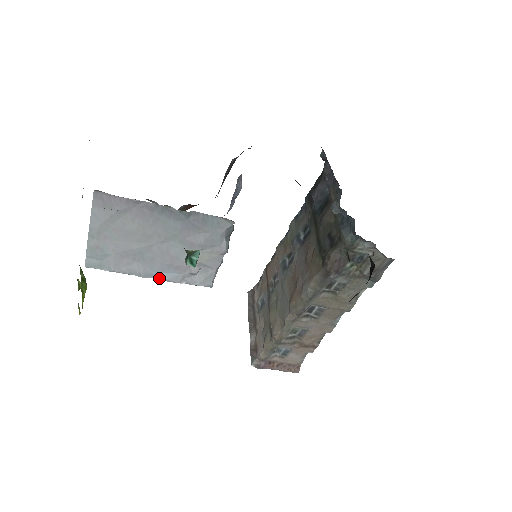
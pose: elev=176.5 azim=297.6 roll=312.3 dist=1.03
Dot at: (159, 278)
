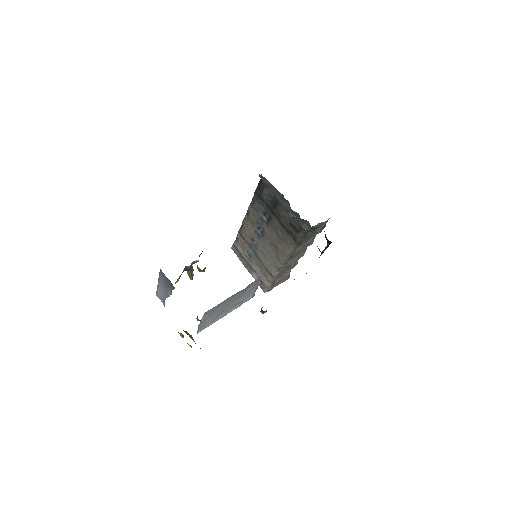
Dot at: occluded
